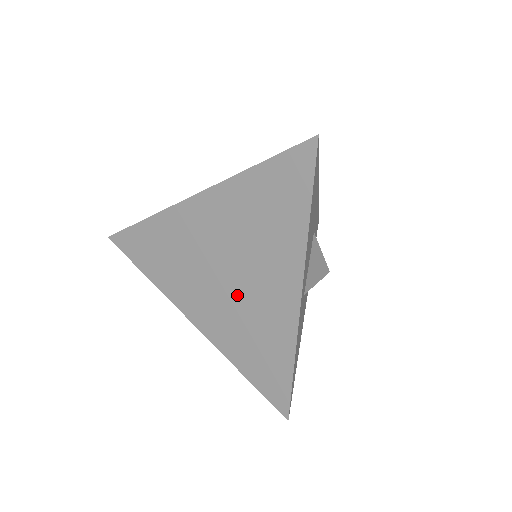
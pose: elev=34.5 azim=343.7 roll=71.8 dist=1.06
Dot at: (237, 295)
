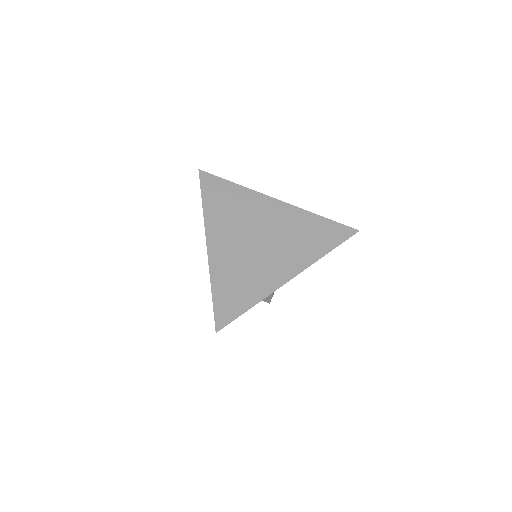
Dot at: (255, 252)
